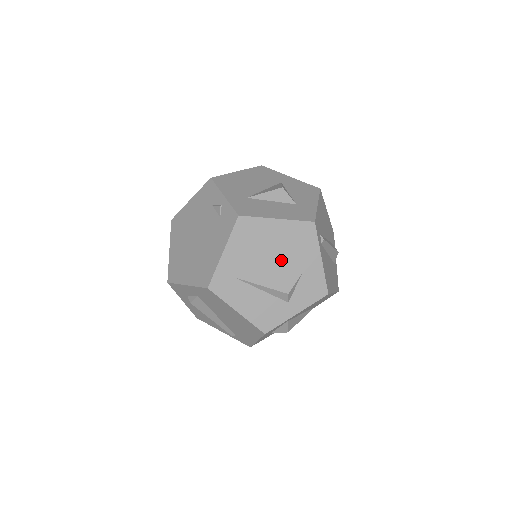
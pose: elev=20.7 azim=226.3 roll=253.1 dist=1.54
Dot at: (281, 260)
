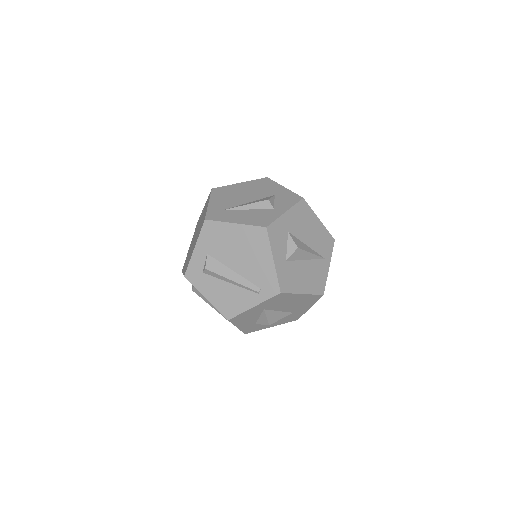
Dot at: (254, 195)
